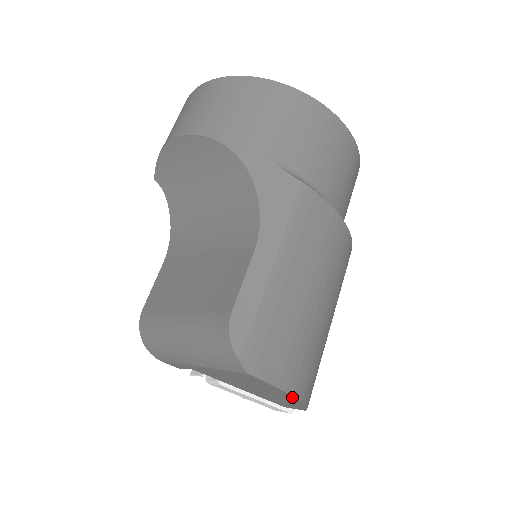
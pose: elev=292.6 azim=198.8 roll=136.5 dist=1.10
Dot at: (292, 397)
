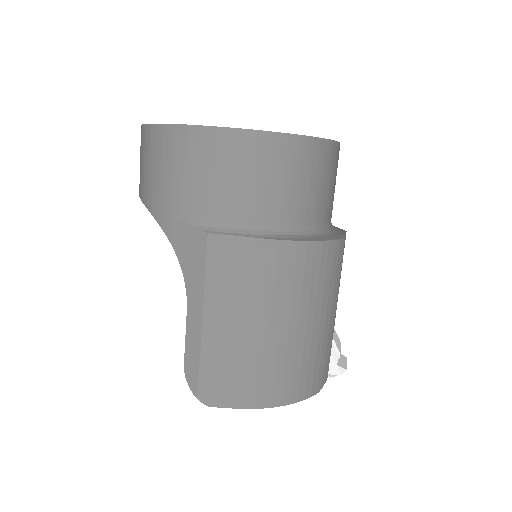
Dot at: (268, 405)
